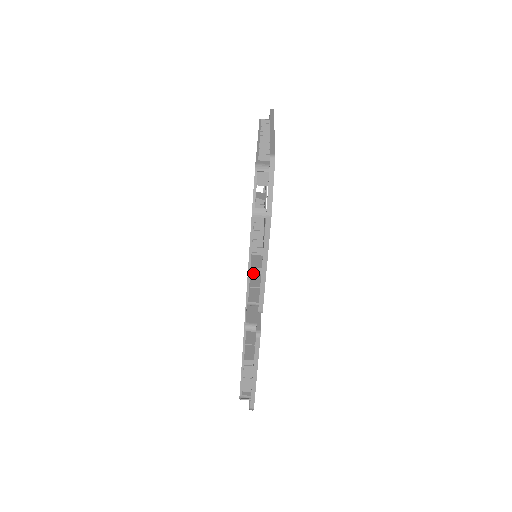
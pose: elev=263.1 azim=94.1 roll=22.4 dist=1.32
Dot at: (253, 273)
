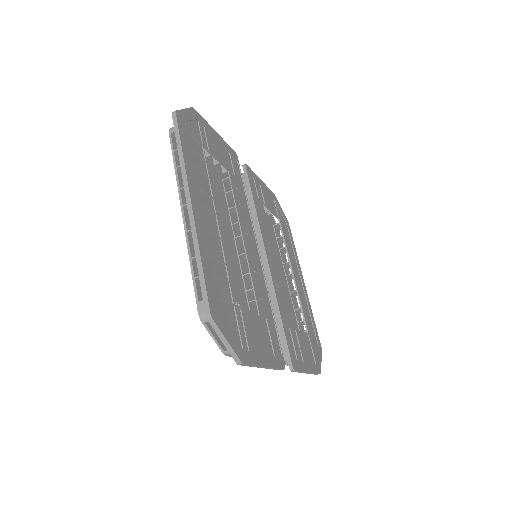
Dot at: occluded
